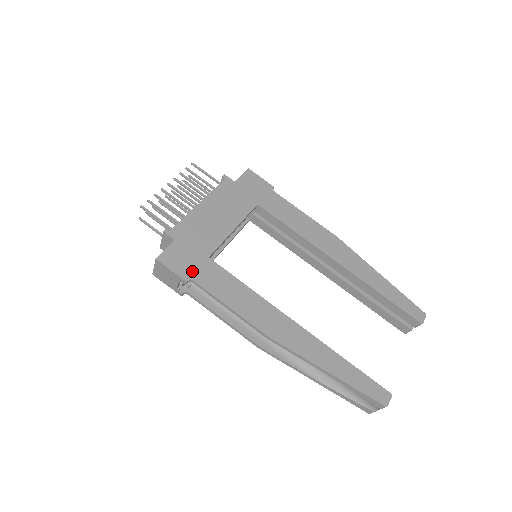
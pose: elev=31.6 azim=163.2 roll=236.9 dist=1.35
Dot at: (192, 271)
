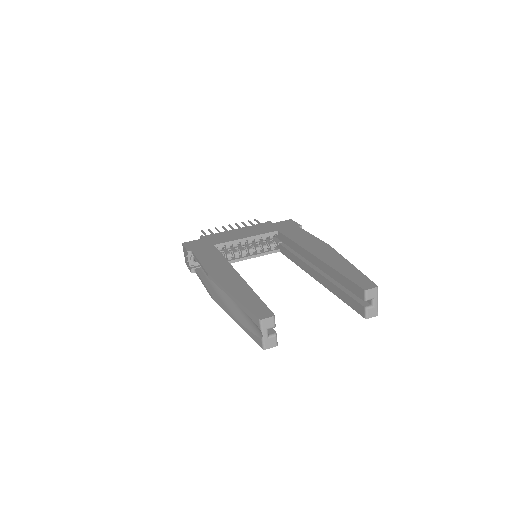
Dot at: (196, 248)
